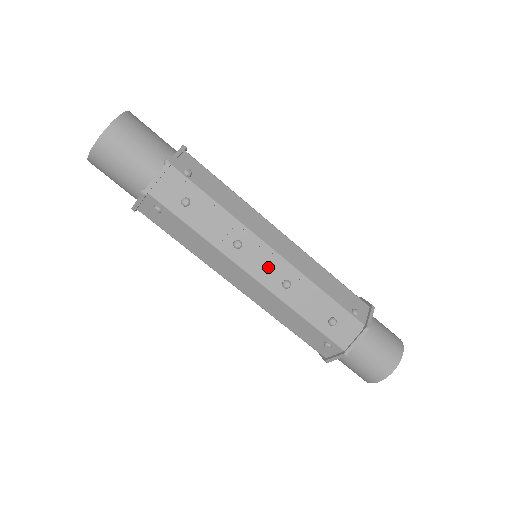
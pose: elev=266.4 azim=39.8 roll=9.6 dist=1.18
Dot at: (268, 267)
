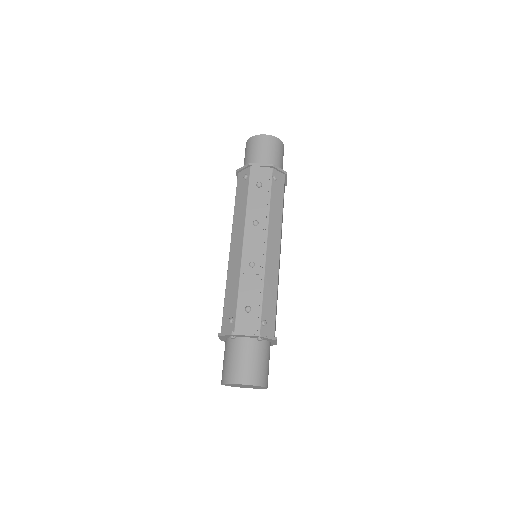
Dot at: (255, 248)
